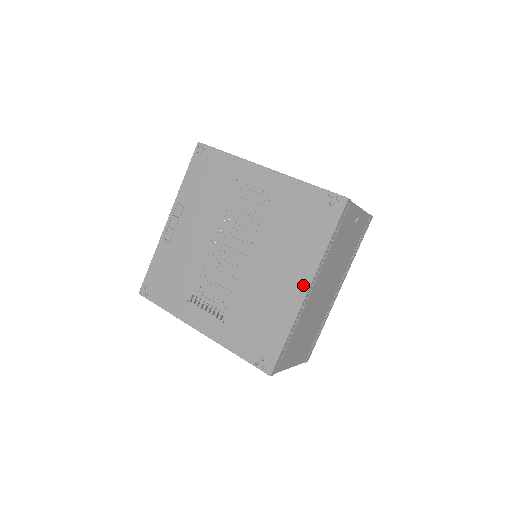
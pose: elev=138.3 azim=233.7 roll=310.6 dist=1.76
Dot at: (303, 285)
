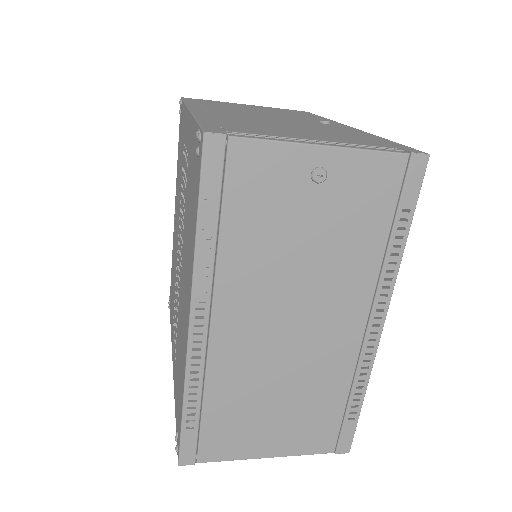
Dot at: (187, 316)
